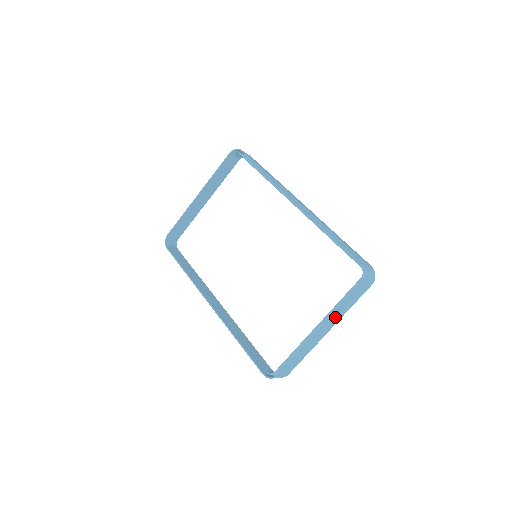
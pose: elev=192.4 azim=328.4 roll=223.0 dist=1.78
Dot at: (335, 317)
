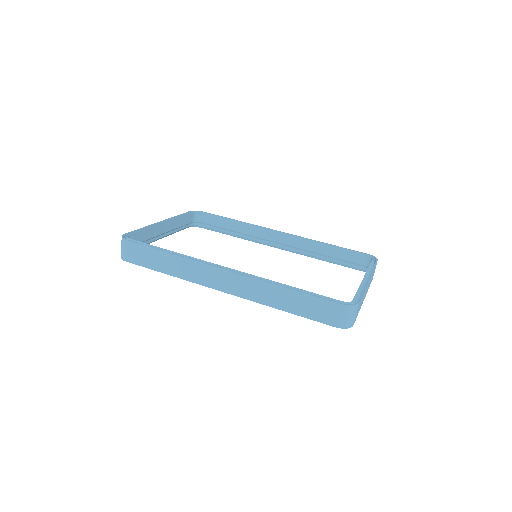
Dot at: (370, 279)
